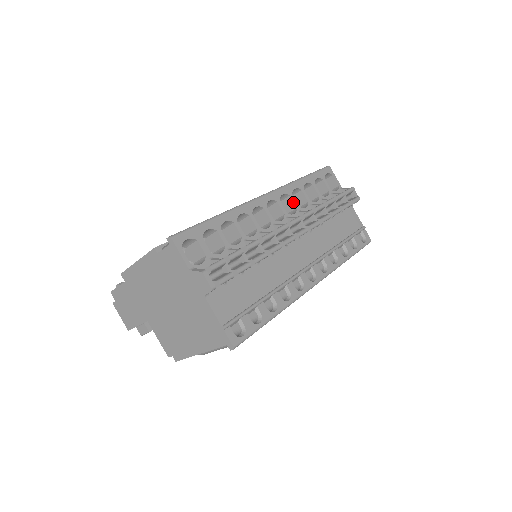
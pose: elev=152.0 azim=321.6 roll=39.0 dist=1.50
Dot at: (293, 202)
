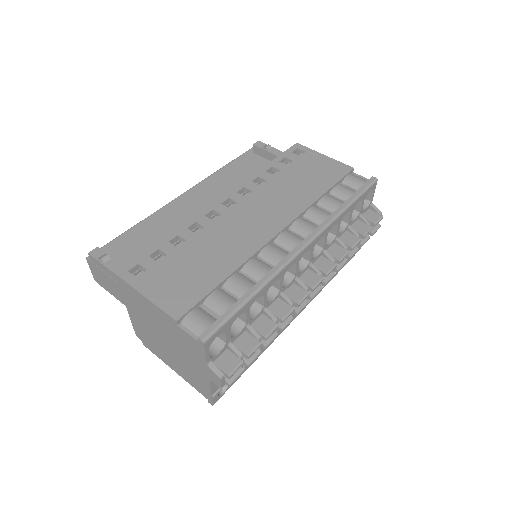
Dot at: (324, 243)
